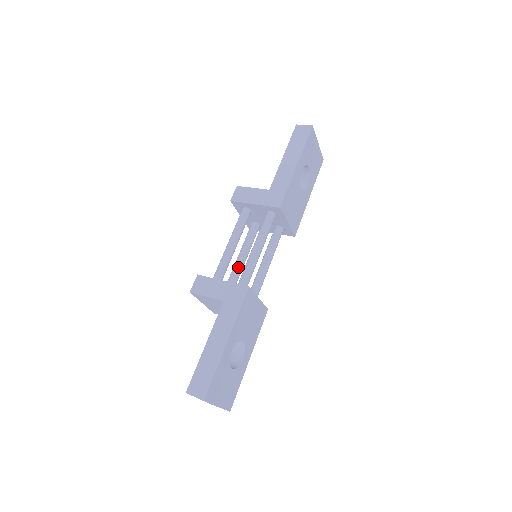
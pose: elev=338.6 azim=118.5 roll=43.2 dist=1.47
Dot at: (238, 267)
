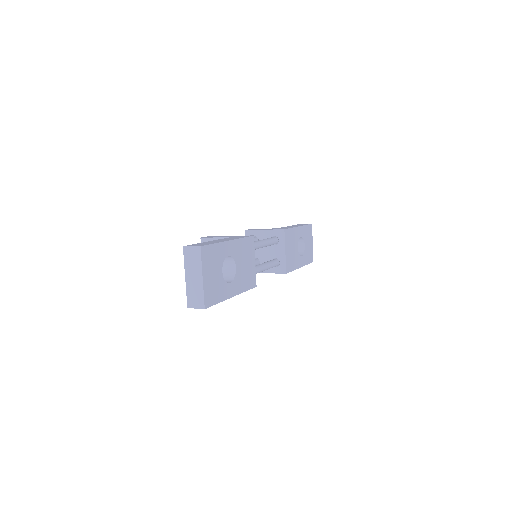
Dot at: occluded
